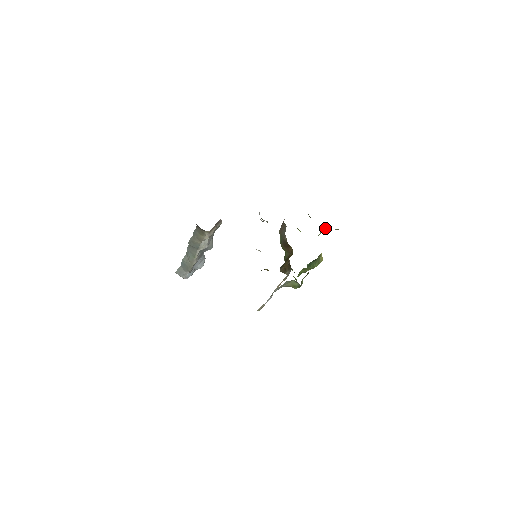
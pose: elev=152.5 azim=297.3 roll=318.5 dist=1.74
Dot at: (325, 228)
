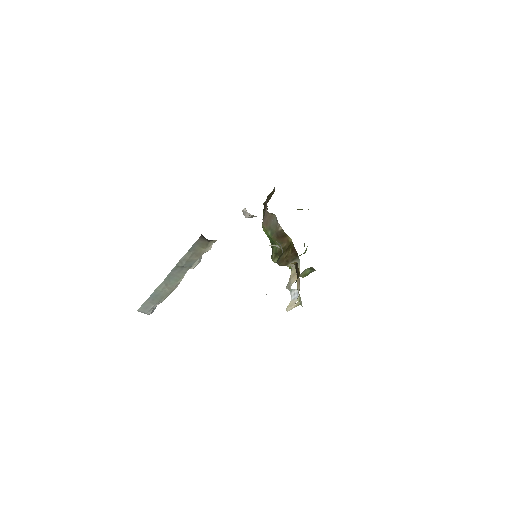
Dot at: occluded
